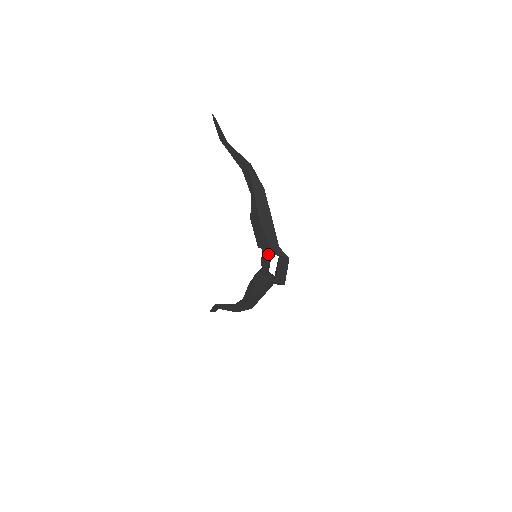
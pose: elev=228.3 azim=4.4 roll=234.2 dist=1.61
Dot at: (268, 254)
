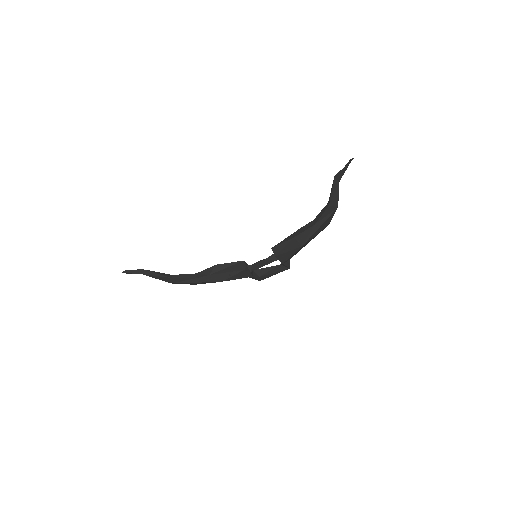
Dot at: (273, 260)
